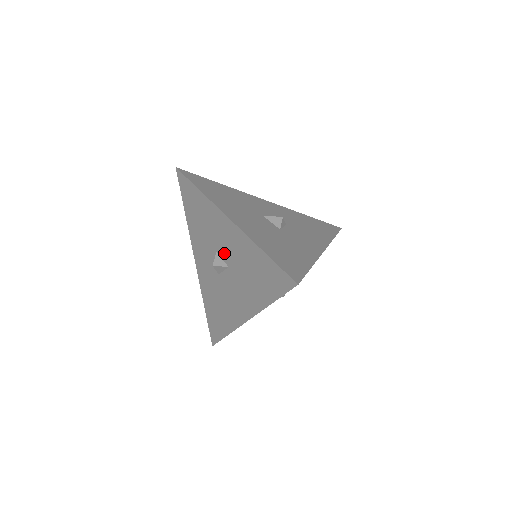
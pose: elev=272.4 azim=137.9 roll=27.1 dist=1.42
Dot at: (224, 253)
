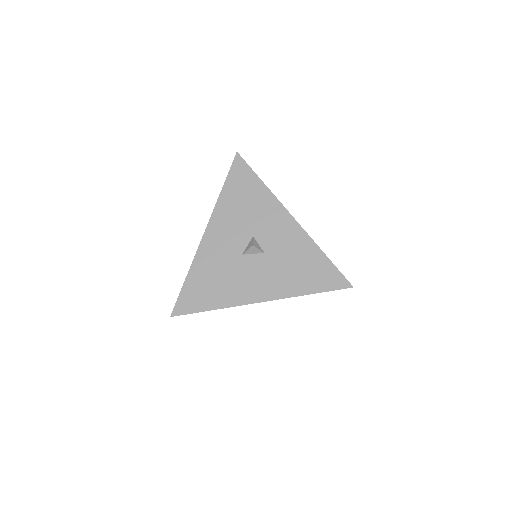
Dot at: (266, 241)
